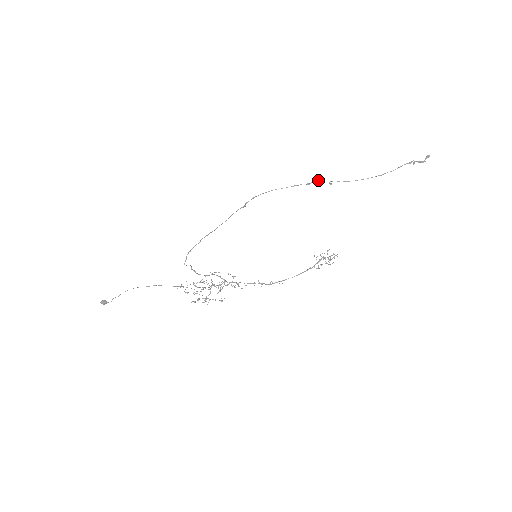
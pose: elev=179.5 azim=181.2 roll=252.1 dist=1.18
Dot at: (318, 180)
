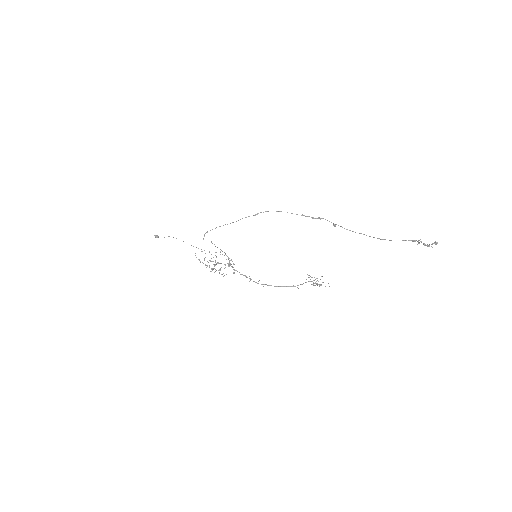
Dot at: (323, 218)
